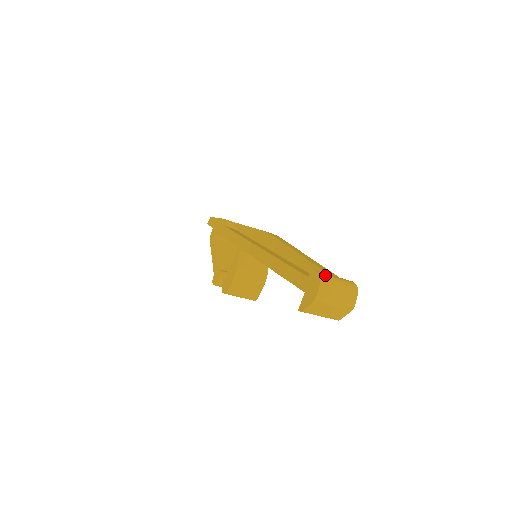
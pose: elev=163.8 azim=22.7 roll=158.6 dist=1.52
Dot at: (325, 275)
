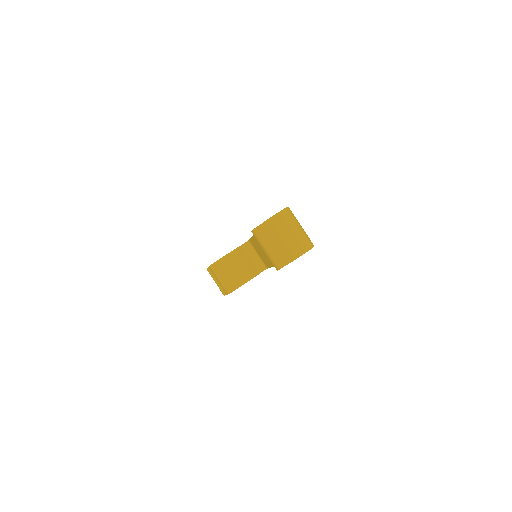
Dot at: occluded
